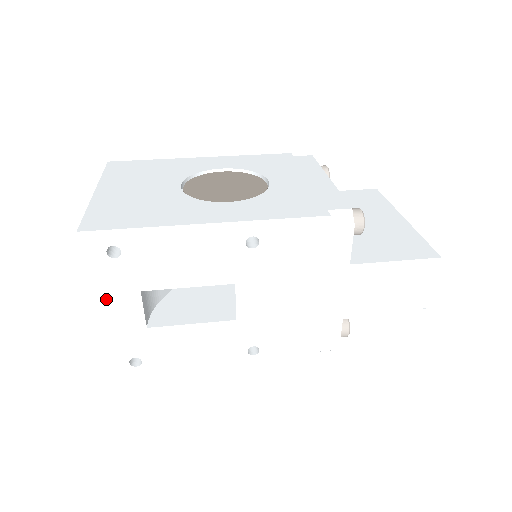
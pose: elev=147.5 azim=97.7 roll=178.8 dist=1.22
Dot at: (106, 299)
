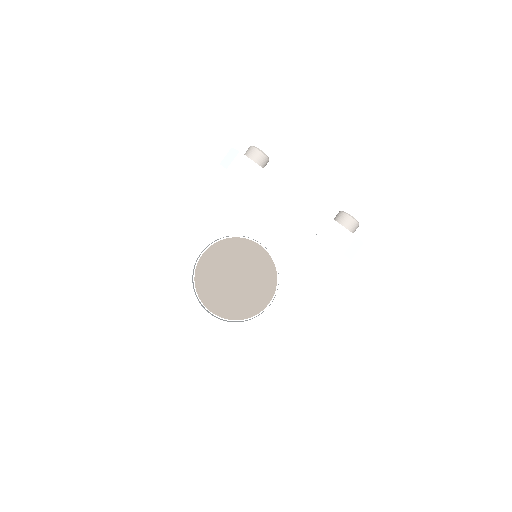
Dot at: occluded
